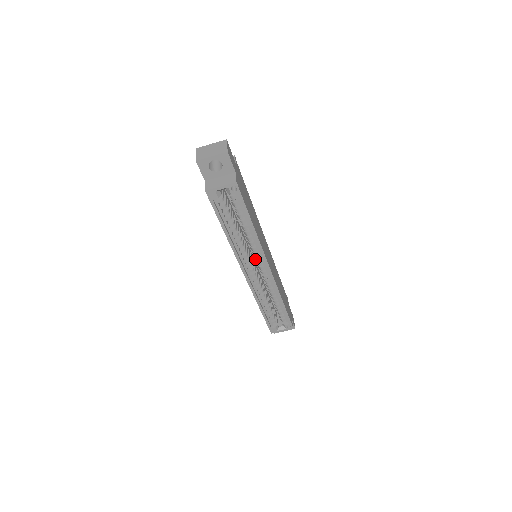
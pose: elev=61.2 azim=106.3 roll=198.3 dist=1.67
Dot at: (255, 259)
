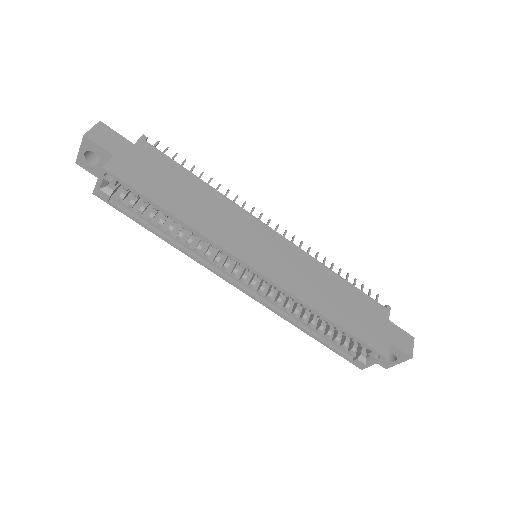
Dot at: occluded
